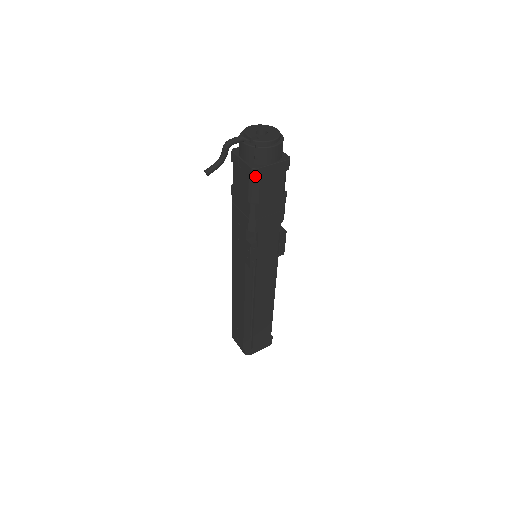
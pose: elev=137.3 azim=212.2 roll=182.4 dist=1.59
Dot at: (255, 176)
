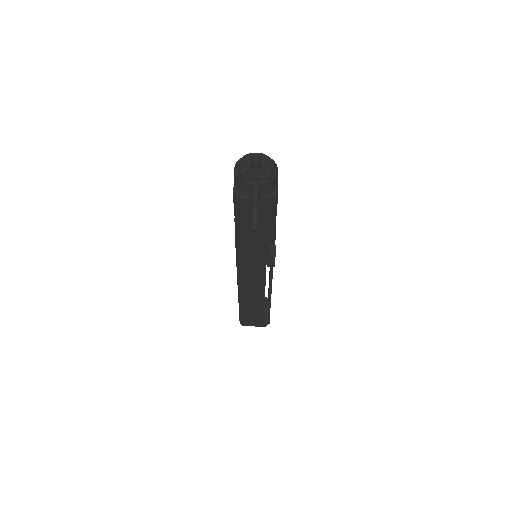
Dot at: (277, 202)
